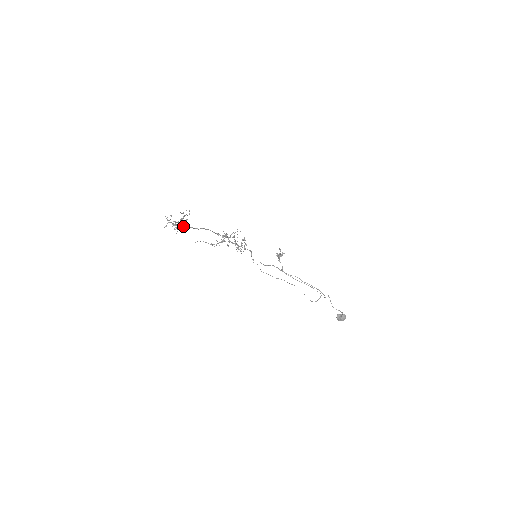
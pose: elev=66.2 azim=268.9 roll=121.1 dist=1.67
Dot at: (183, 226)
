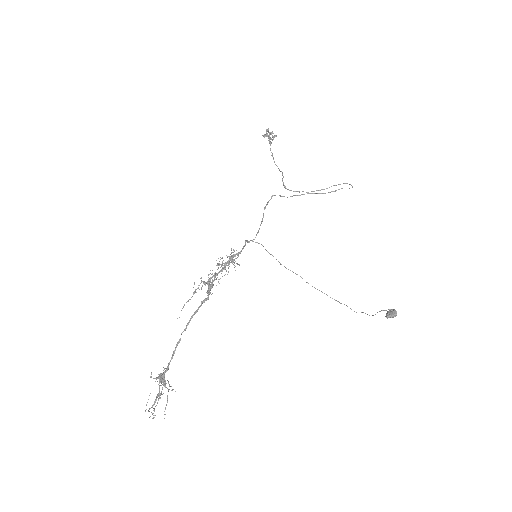
Dot at: (165, 372)
